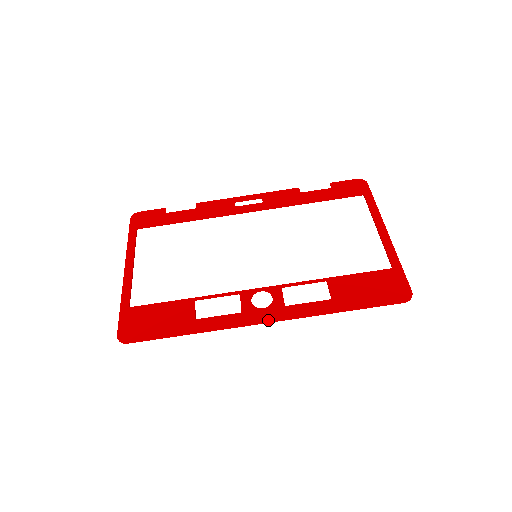
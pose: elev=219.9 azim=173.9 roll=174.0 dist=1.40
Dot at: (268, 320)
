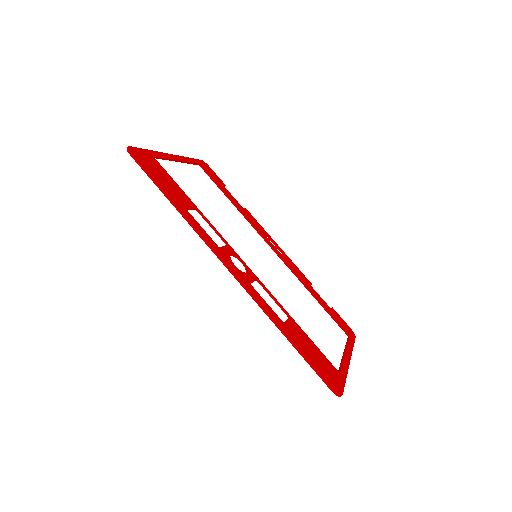
Dot at: (232, 270)
